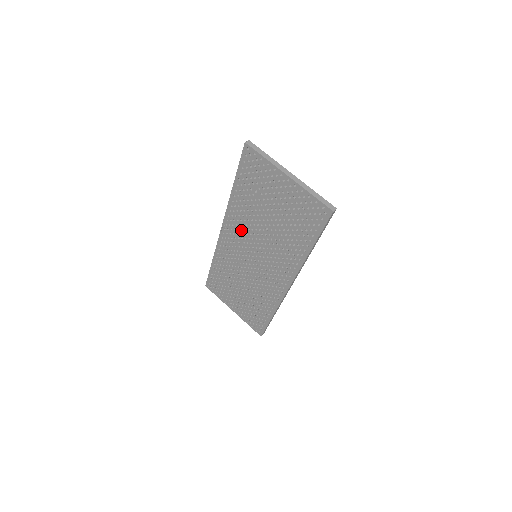
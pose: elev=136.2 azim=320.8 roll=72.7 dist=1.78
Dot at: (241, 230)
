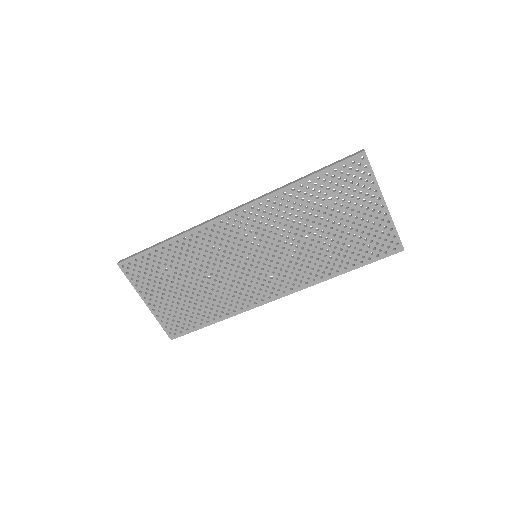
Dot at: (265, 225)
